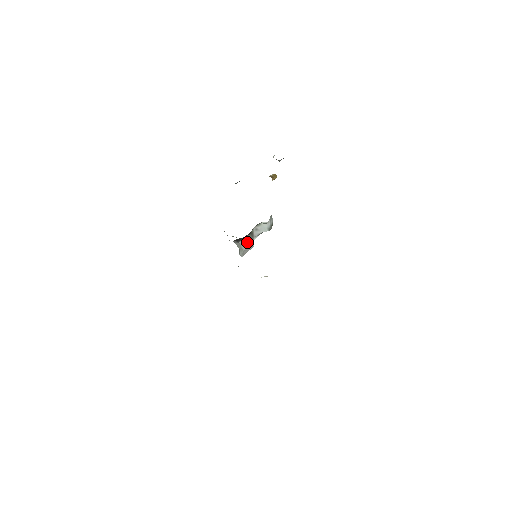
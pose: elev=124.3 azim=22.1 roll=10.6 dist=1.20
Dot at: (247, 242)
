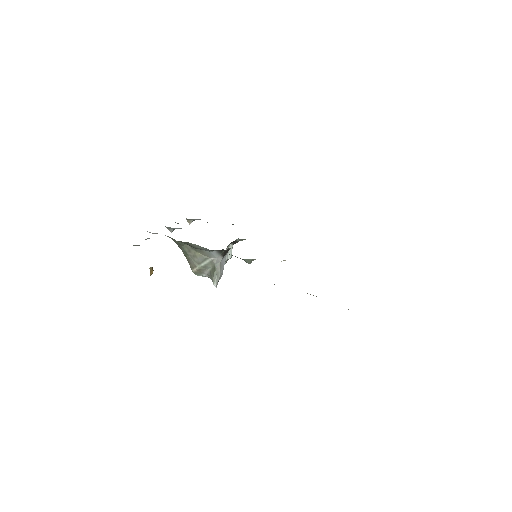
Dot at: (223, 265)
